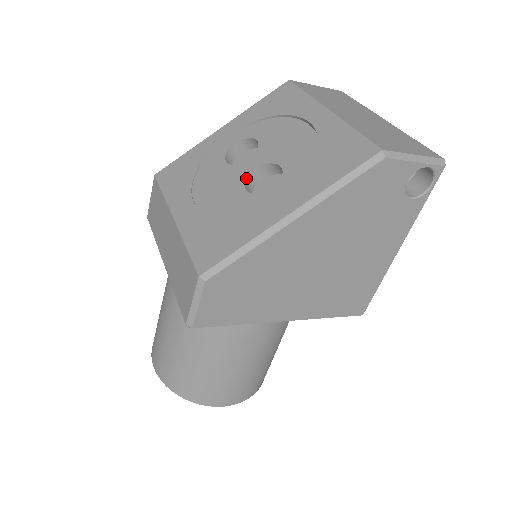
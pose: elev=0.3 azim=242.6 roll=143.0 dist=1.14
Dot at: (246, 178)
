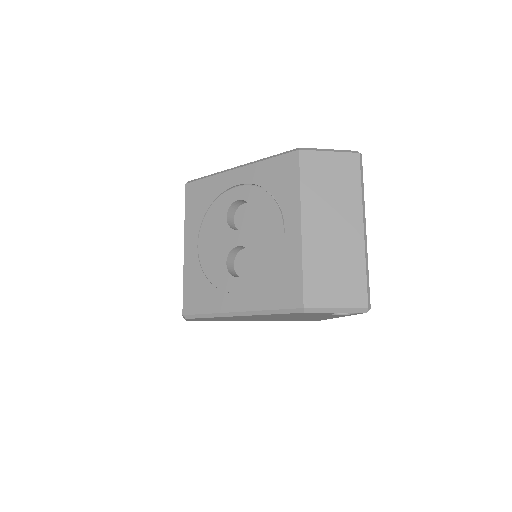
Dot at: (230, 250)
